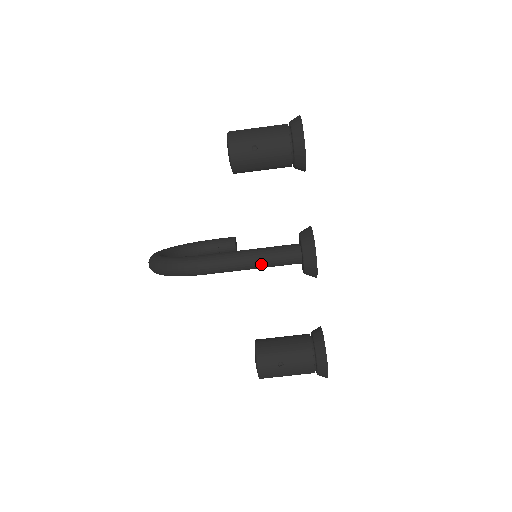
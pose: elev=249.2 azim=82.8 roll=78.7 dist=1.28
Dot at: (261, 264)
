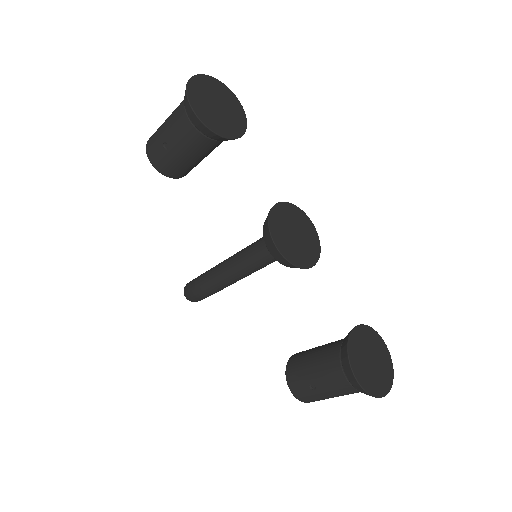
Dot at: (245, 270)
